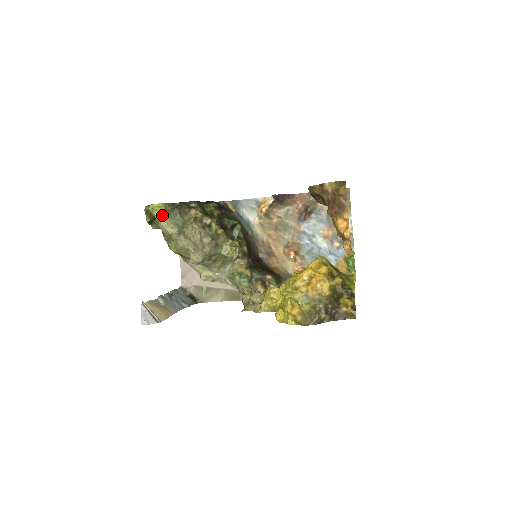
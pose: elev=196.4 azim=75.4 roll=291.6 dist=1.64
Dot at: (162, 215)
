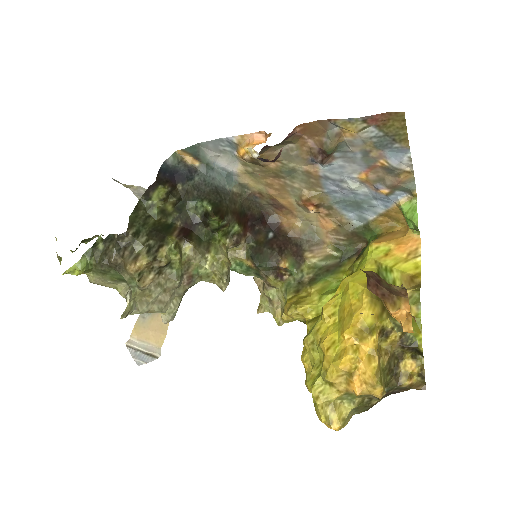
Dot at: (87, 272)
